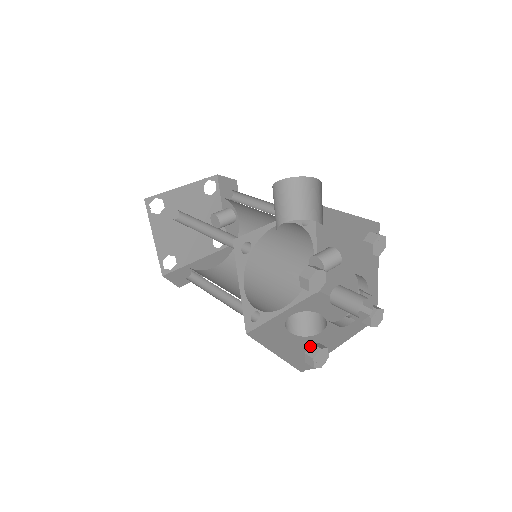
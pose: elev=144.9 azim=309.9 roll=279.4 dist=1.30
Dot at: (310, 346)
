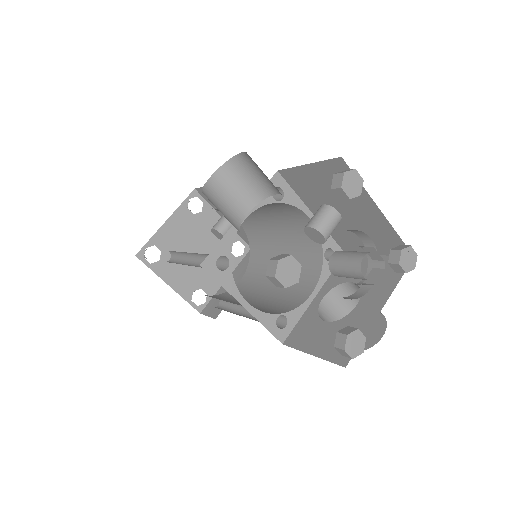
Dot at: (336, 336)
